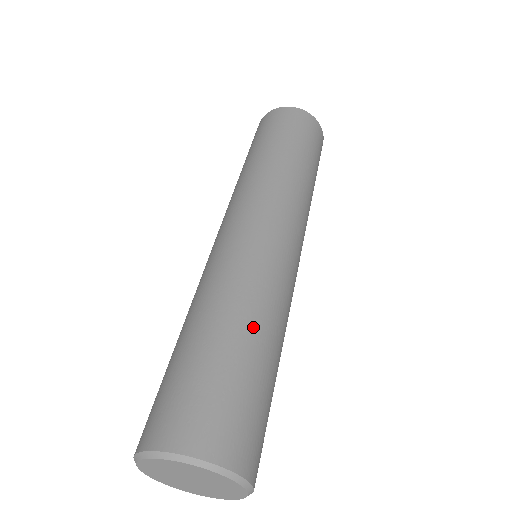
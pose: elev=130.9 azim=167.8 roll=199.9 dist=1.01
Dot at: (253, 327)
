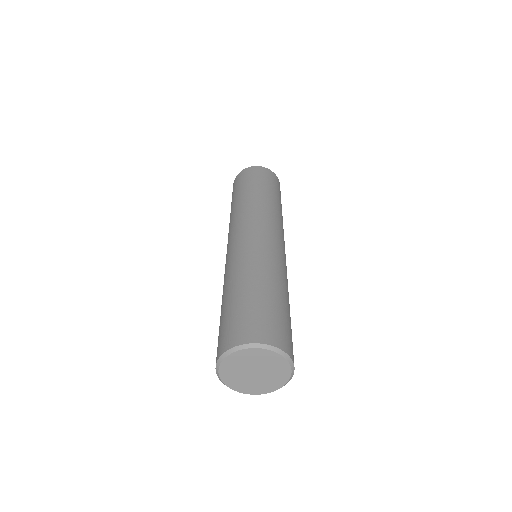
Dot at: (285, 291)
